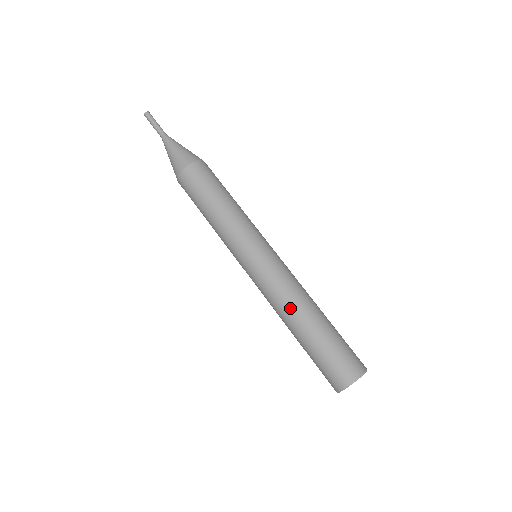
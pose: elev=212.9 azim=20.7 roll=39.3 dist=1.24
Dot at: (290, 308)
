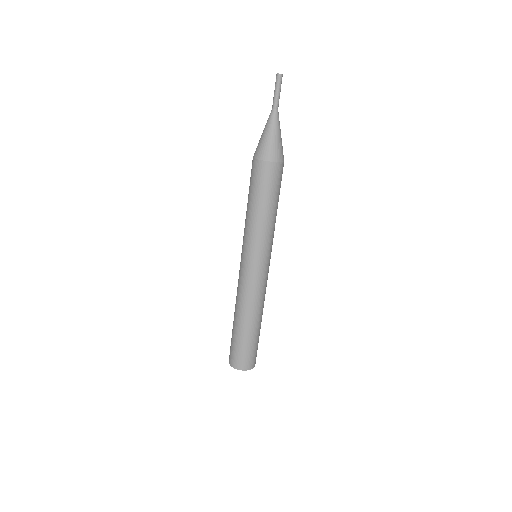
Dot at: (239, 306)
